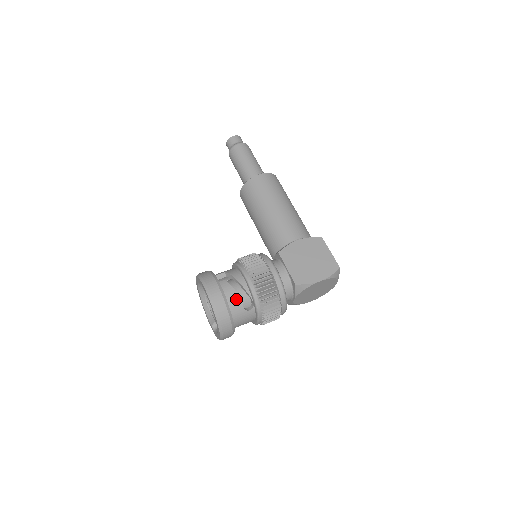
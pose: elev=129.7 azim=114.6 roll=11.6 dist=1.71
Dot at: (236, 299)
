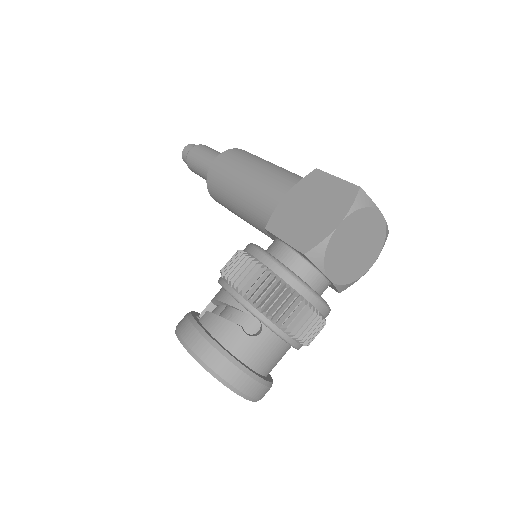
Dot at: (228, 329)
